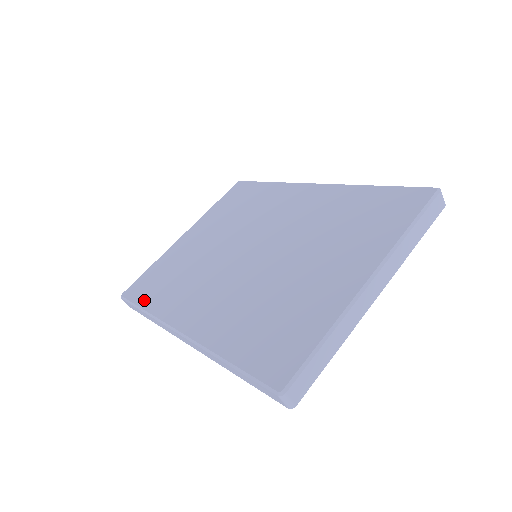
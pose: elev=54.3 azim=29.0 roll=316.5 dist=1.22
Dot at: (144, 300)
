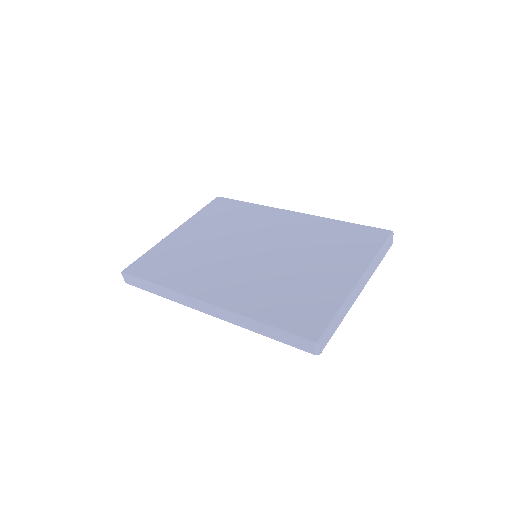
Dot at: (154, 277)
